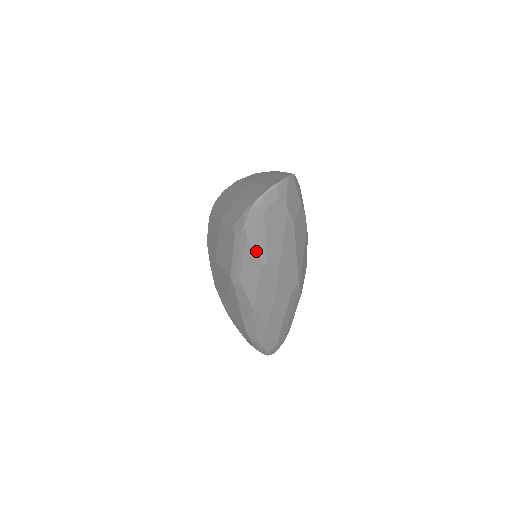
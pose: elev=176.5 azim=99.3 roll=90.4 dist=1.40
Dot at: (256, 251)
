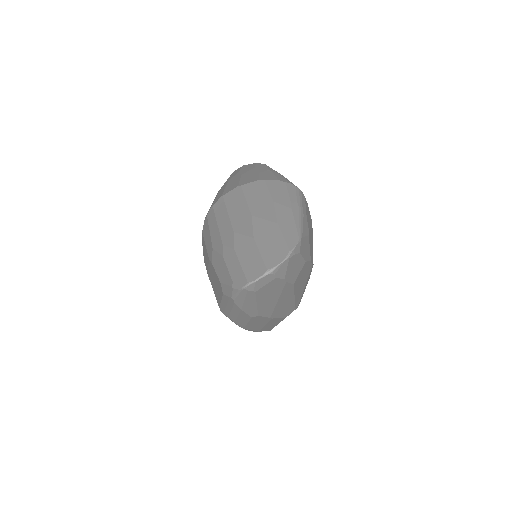
Dot at: (246, 311)
